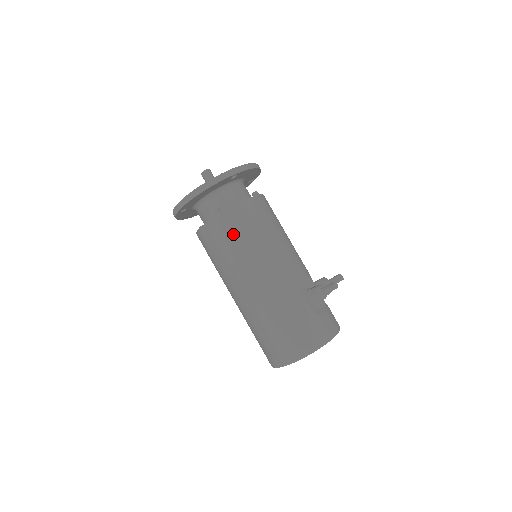
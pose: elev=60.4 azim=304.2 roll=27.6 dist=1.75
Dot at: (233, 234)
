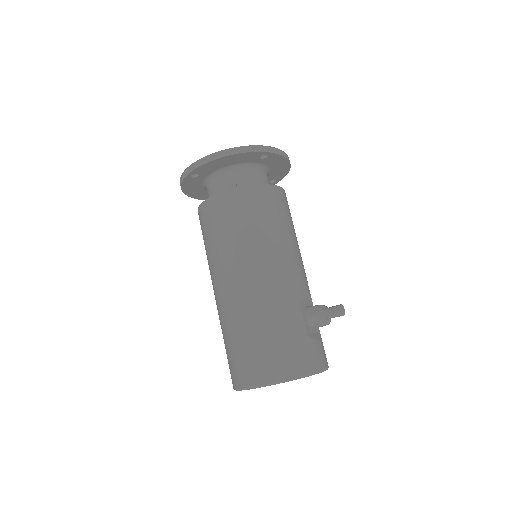
Dot at: (244, 214)
